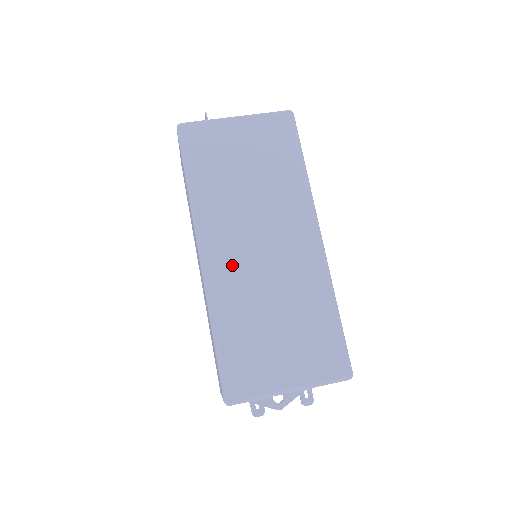
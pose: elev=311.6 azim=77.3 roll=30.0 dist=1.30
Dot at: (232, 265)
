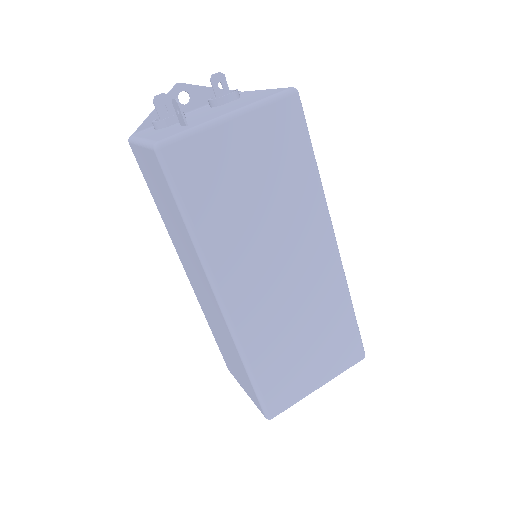
Dot at: (256, 304)
